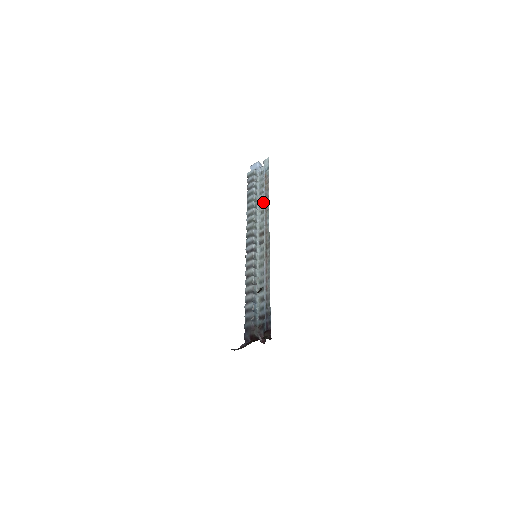
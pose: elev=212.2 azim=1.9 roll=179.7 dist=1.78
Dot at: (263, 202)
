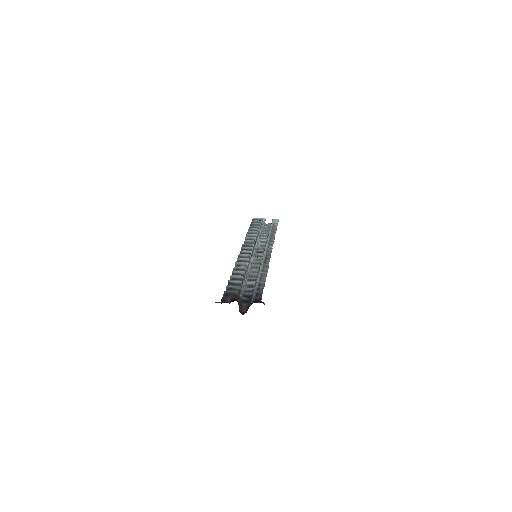
Dot at: (268, 236)
